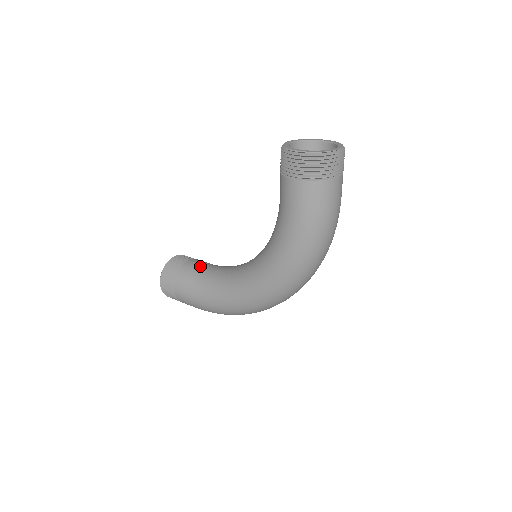
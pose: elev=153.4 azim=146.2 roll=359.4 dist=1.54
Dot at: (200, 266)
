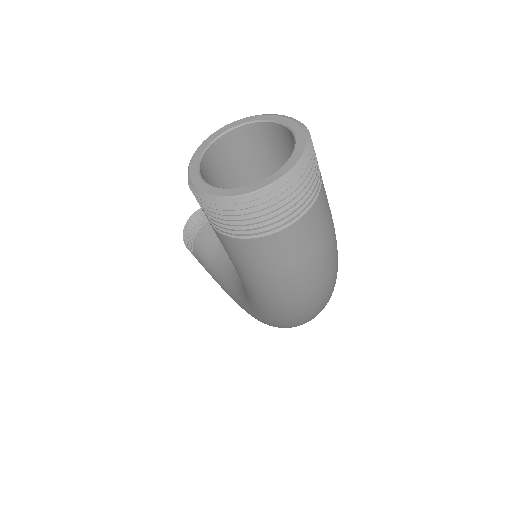
Dot at: (216, 235)
